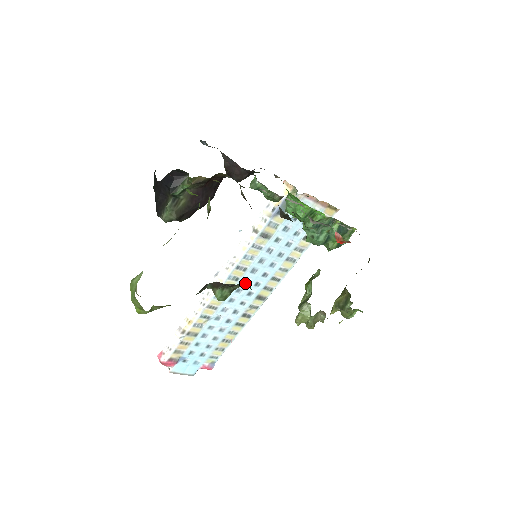
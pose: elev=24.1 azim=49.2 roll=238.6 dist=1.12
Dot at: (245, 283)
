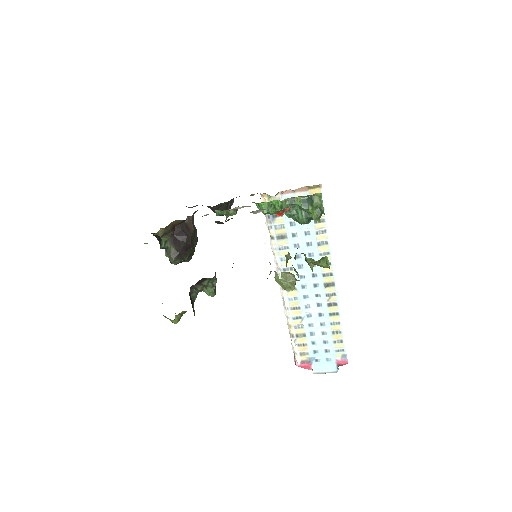
Dot at: (303, 279)
